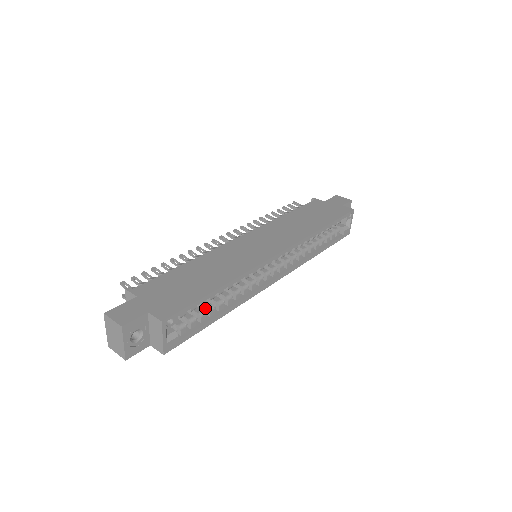
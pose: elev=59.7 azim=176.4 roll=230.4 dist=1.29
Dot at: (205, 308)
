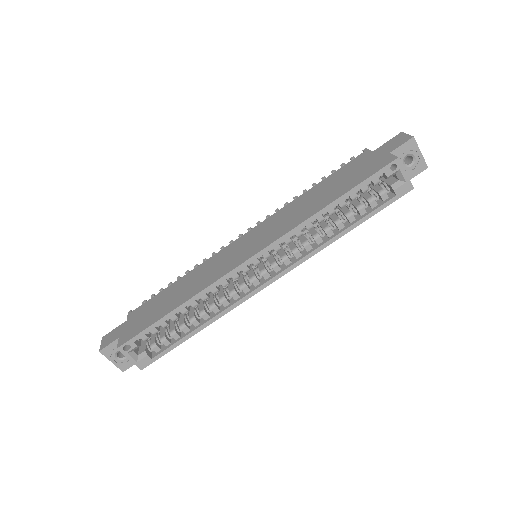
Dot at: (181, 325)
